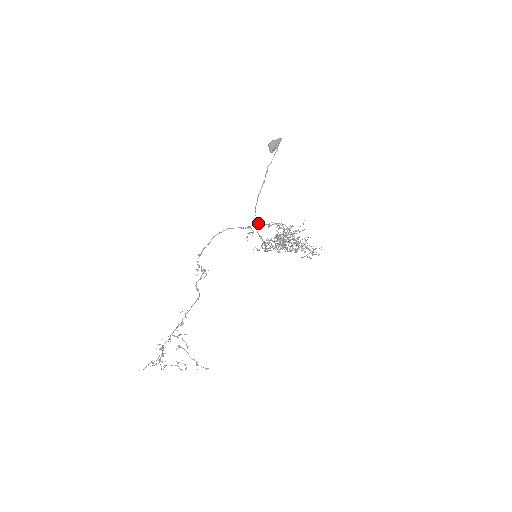
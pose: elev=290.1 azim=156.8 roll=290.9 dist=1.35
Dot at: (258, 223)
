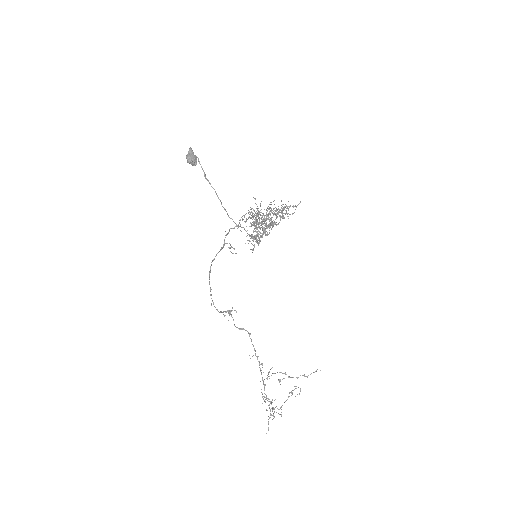
Dot at: occluded
